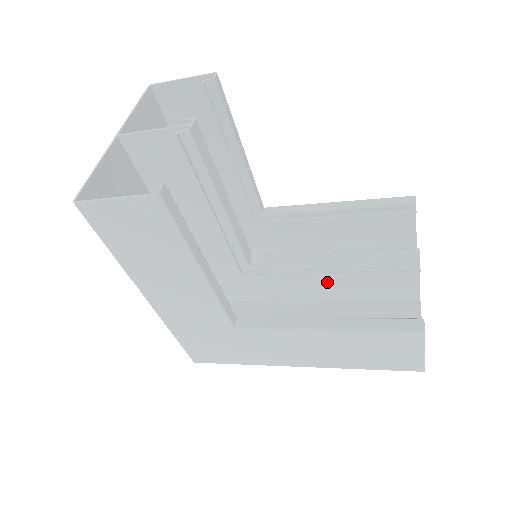
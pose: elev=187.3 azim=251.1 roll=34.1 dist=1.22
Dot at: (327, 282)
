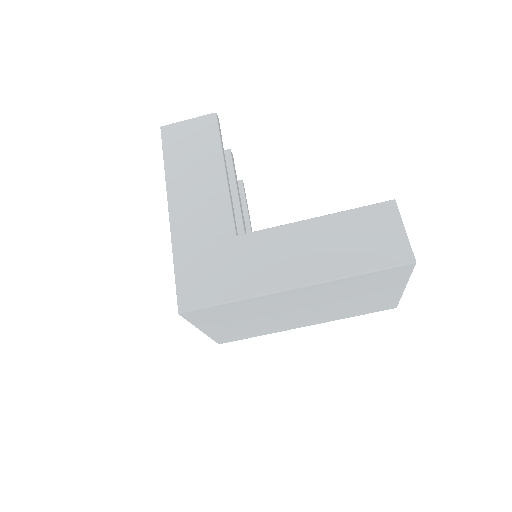
Dot at: occluded
